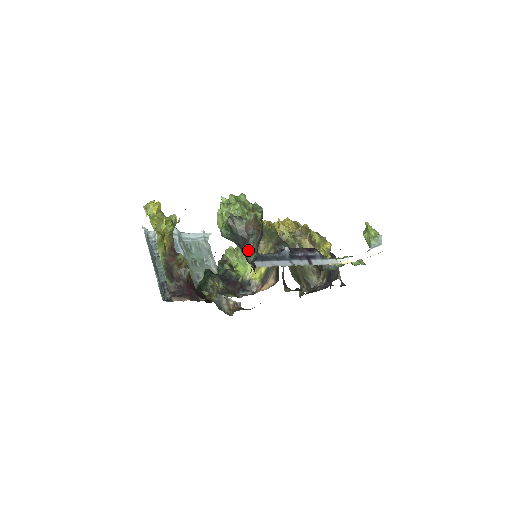
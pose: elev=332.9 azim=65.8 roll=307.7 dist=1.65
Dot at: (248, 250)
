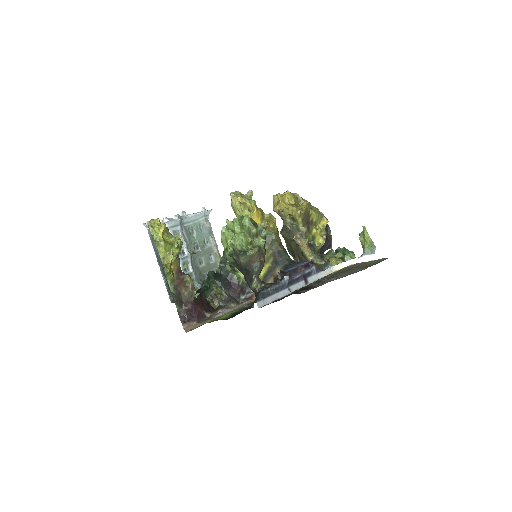
Dot at: (251, 280)
